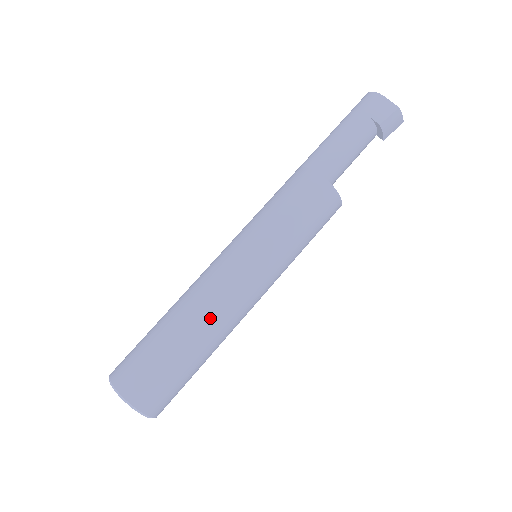
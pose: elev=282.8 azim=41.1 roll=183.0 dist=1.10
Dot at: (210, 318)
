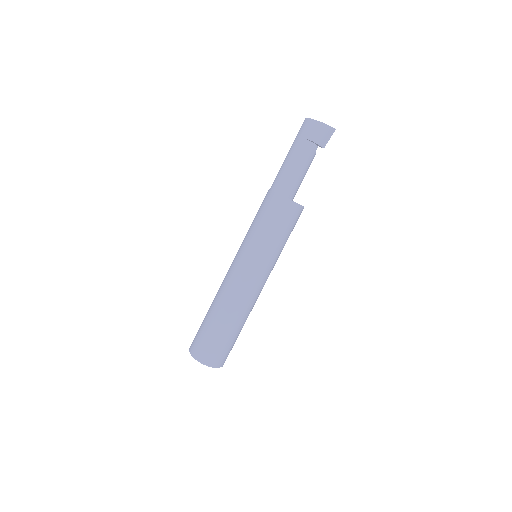
Dot at: (229, 302)
